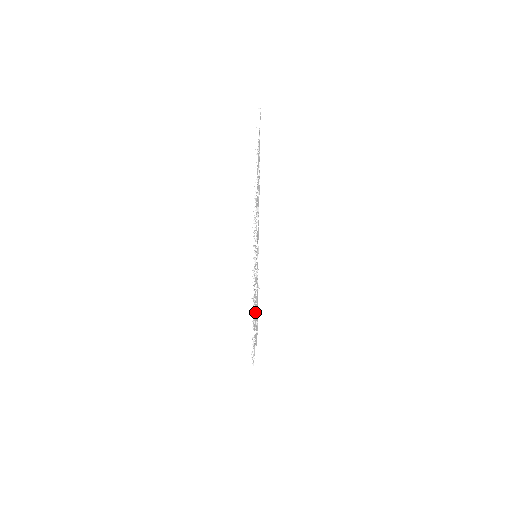
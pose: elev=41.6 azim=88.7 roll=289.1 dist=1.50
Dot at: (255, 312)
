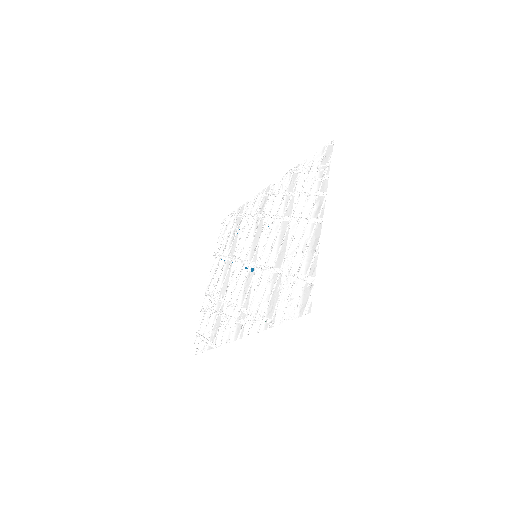
Dot at: (259, 304)
